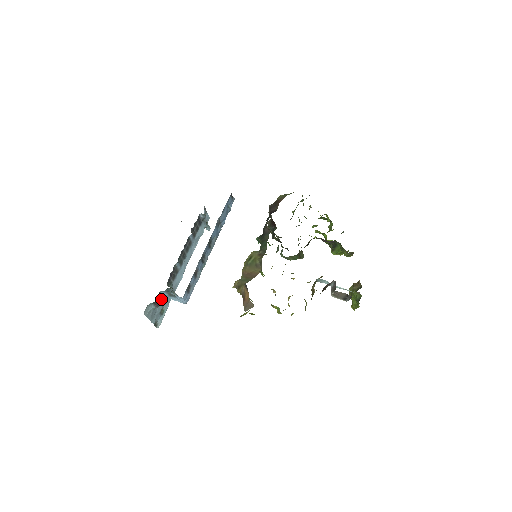
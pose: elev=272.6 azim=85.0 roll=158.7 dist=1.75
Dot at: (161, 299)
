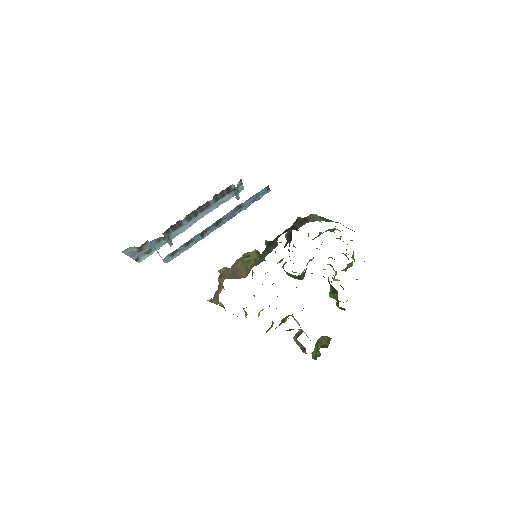
Dot at: (147, 246)
